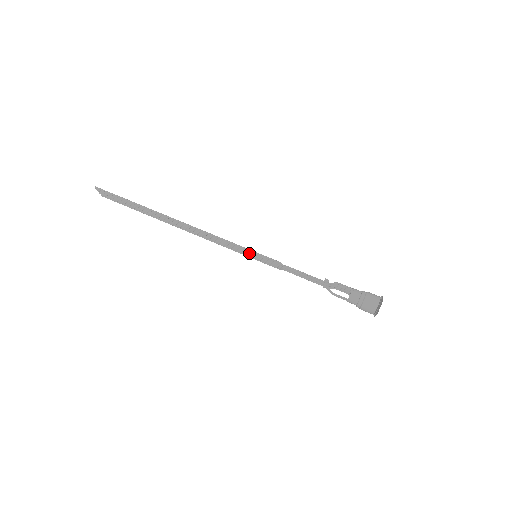
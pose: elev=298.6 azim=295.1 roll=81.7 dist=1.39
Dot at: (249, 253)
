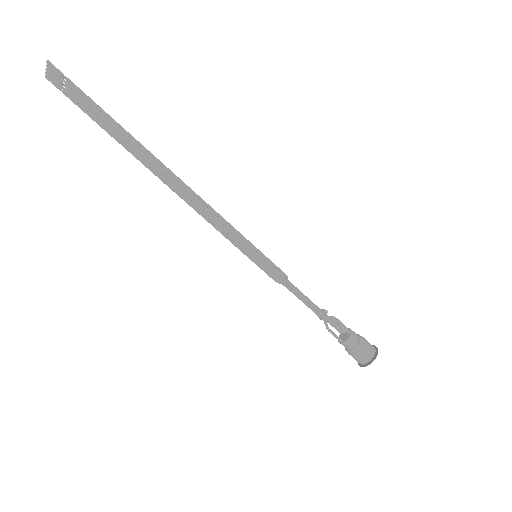
Dot at: (249, 249)
